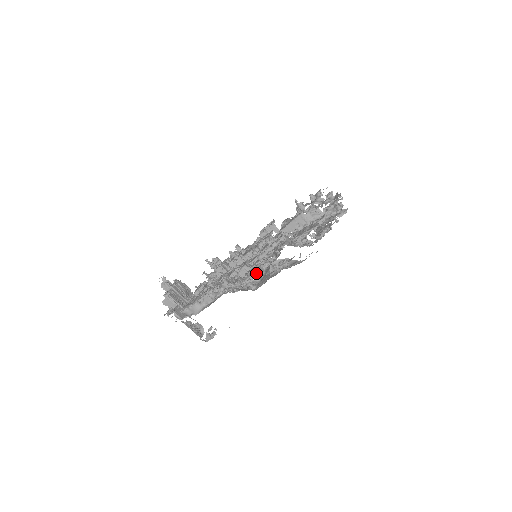
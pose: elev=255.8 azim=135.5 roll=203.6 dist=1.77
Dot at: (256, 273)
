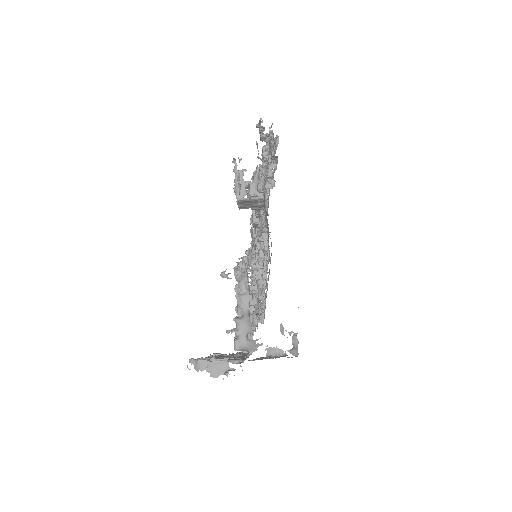
Dot at: occluded
